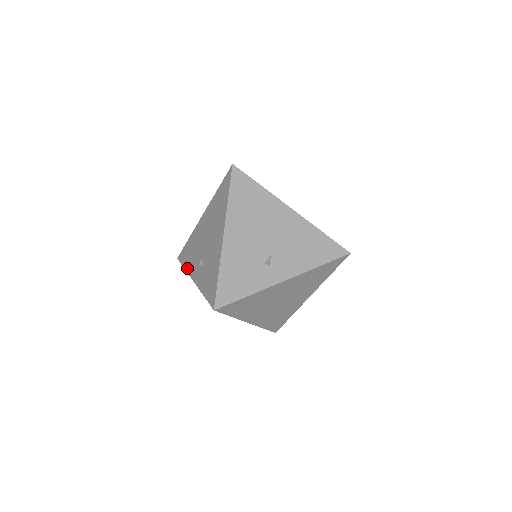
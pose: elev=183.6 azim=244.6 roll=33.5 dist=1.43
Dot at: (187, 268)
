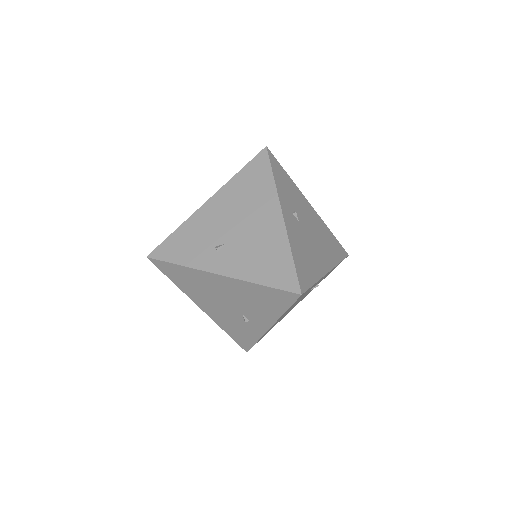
Dot at: occluded
